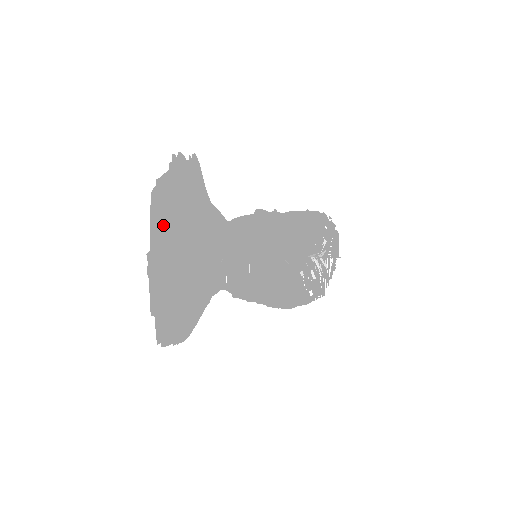
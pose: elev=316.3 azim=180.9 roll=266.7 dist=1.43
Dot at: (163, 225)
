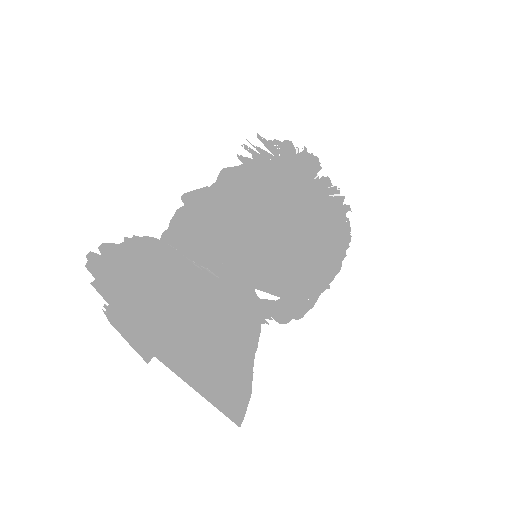
Dot at: (245, 380)
